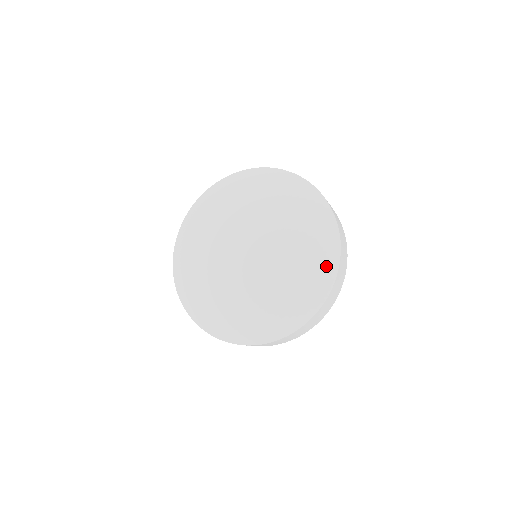
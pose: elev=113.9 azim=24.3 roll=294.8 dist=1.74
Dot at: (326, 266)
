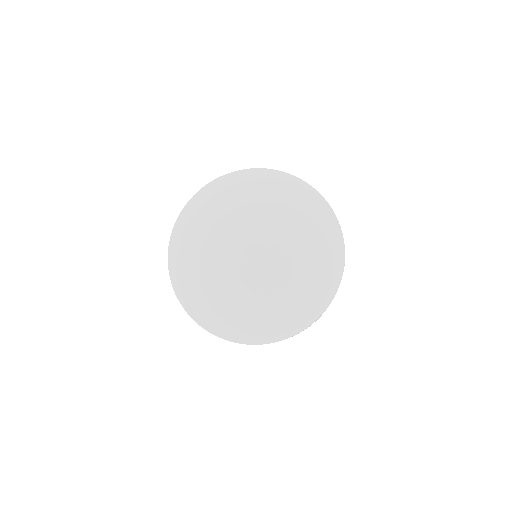
Dot at: (331, 274)
